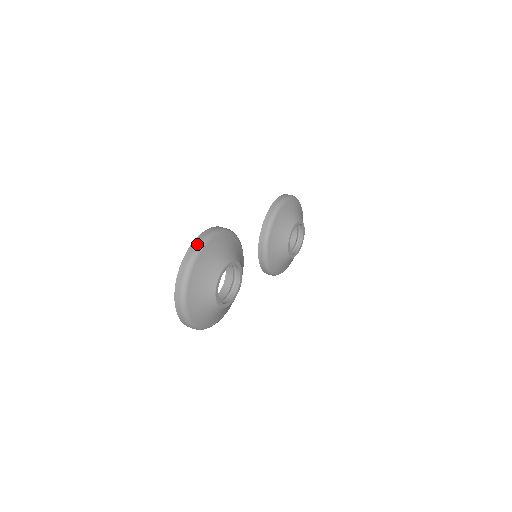
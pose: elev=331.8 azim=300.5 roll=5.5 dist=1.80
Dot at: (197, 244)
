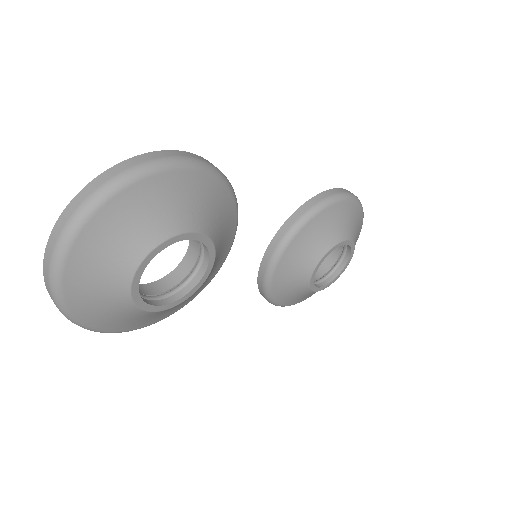
Dot at: (144, 161)
